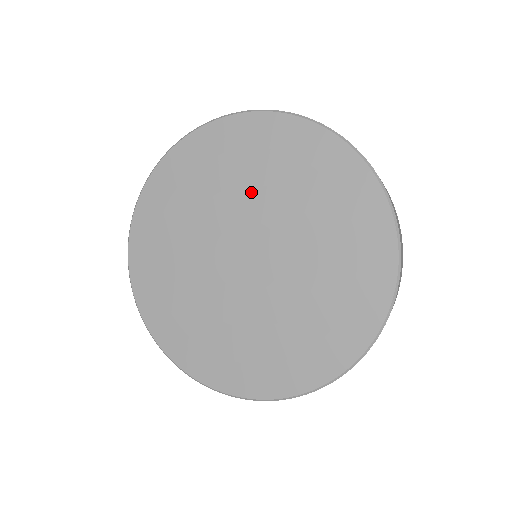
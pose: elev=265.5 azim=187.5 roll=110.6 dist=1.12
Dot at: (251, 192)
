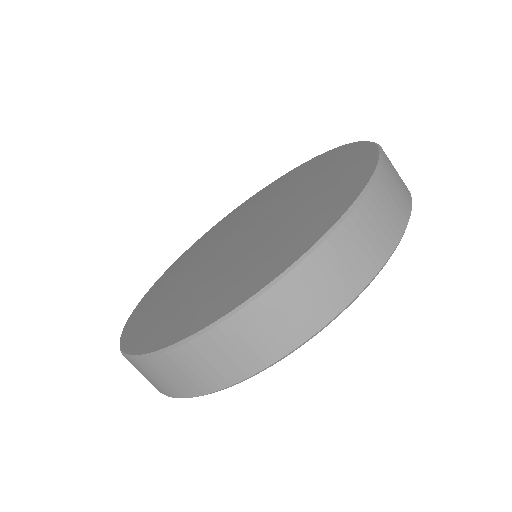
Dot at: (293, 192)
